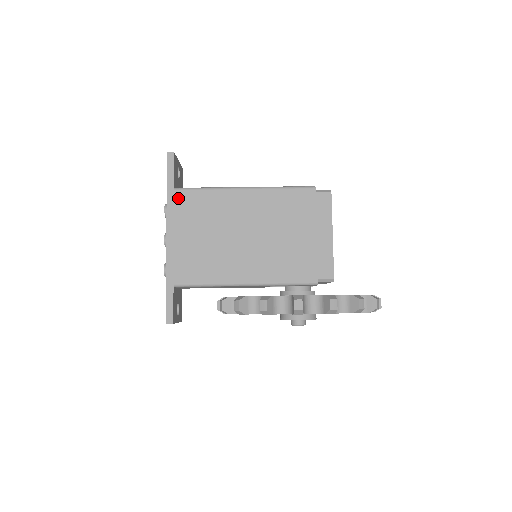
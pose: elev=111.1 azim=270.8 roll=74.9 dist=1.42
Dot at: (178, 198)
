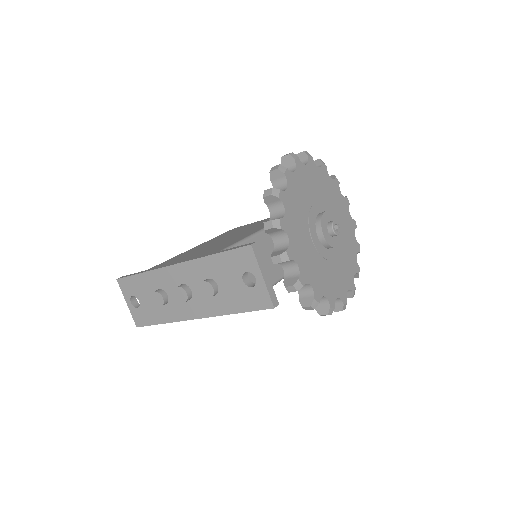
Dot at: (155, 267)
